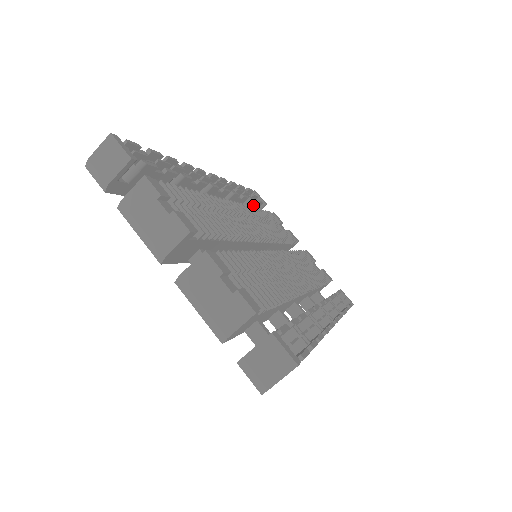
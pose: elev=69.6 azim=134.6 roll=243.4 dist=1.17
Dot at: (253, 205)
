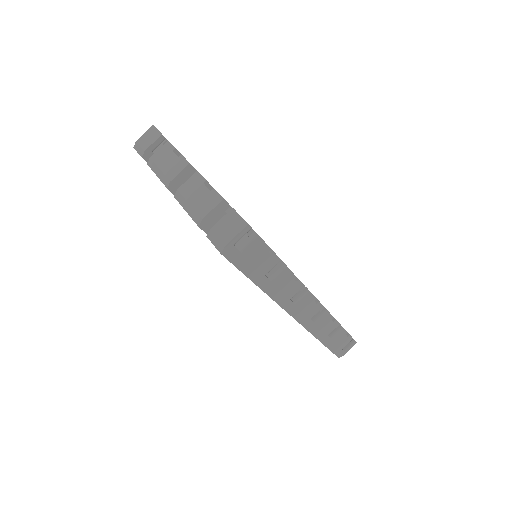
Dot at: occluded
